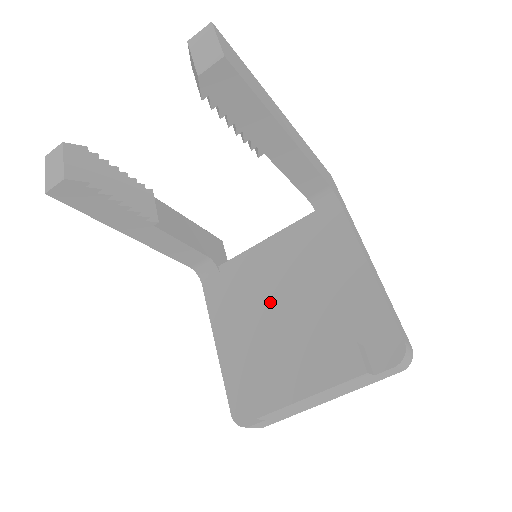
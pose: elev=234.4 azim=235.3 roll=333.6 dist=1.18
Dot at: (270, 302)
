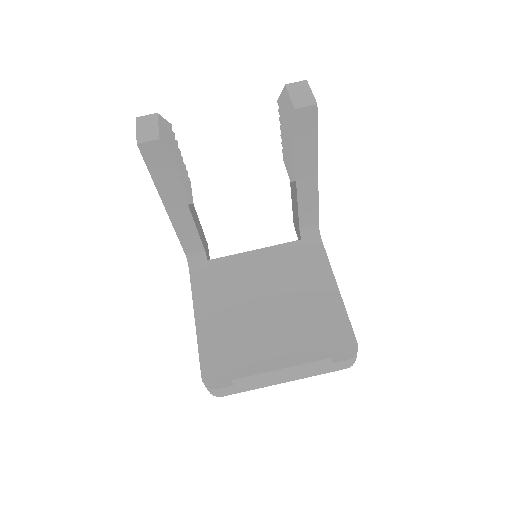
Dot at: (252, 297)
